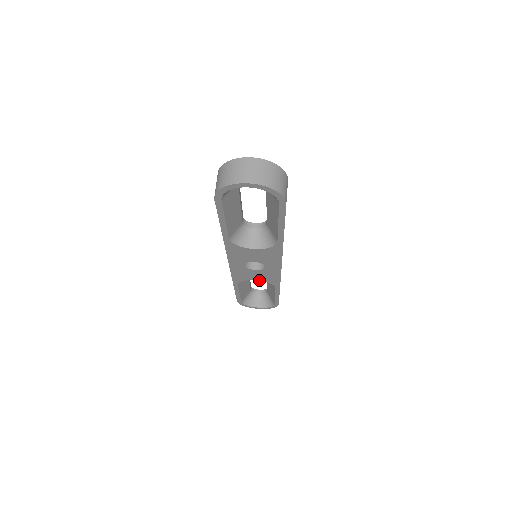
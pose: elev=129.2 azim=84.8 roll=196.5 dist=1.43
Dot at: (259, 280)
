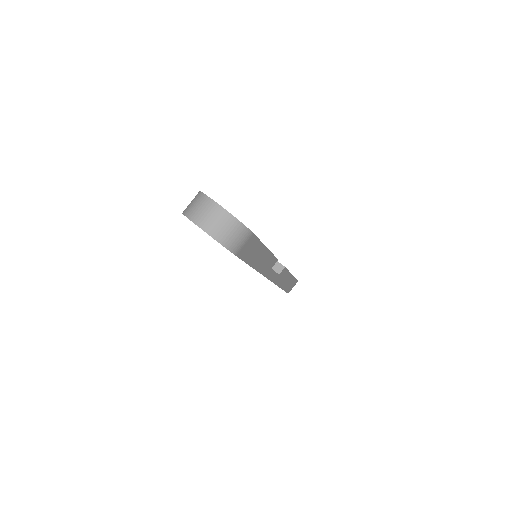
Dot at: occluded
